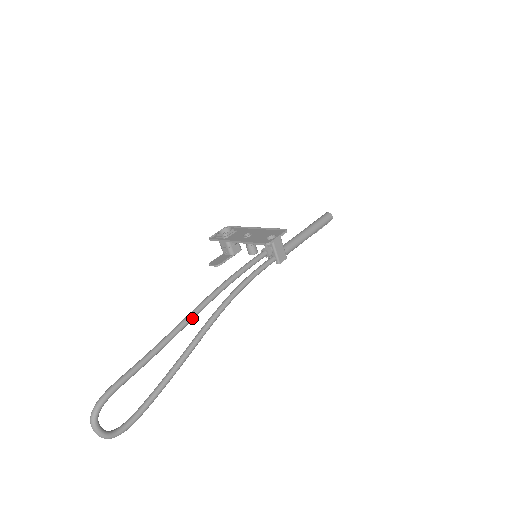
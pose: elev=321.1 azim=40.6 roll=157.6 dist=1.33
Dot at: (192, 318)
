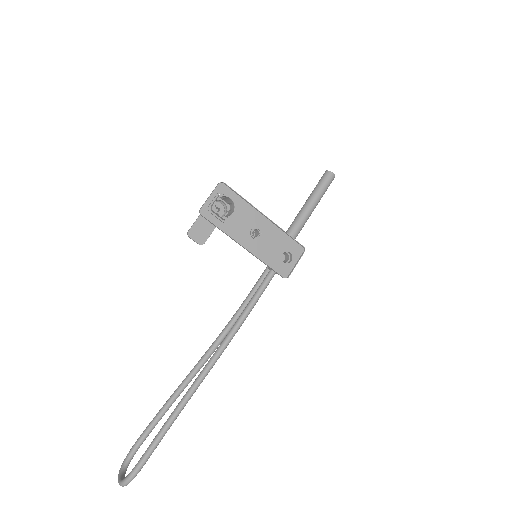
Dot at: (205, 376)
